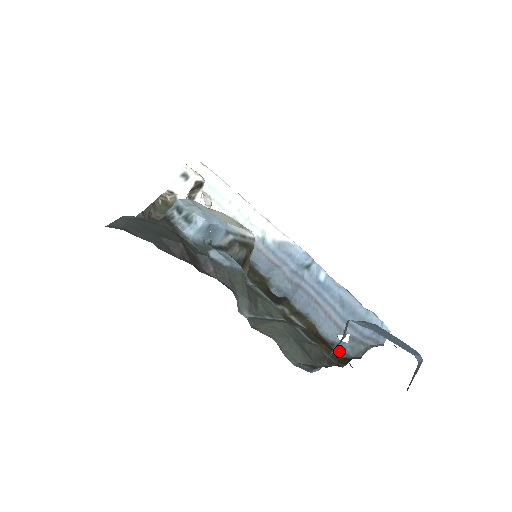
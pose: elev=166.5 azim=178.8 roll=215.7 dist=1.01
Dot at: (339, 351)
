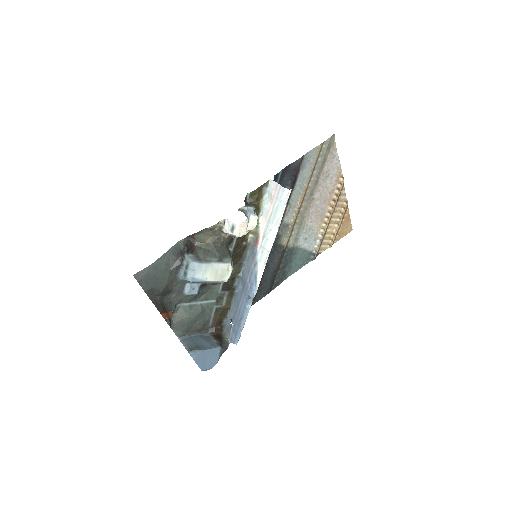
Dot at: (225, 322)
